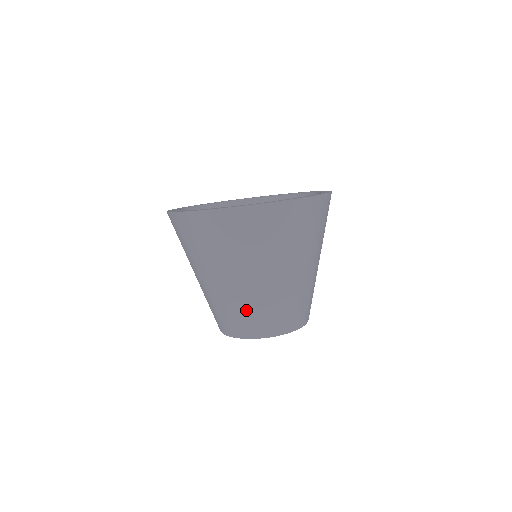
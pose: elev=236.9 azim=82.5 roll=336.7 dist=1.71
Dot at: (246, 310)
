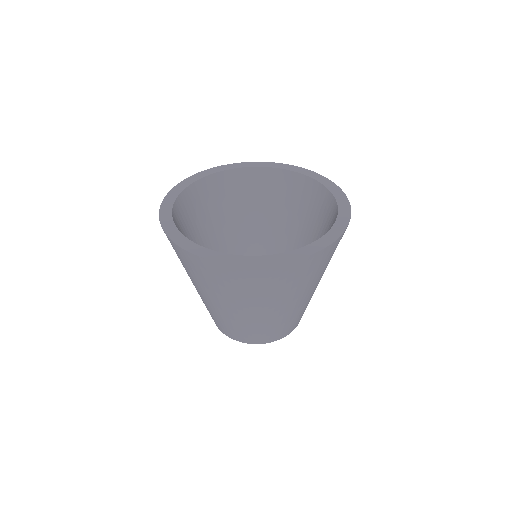
Dot at: (244, 328)
